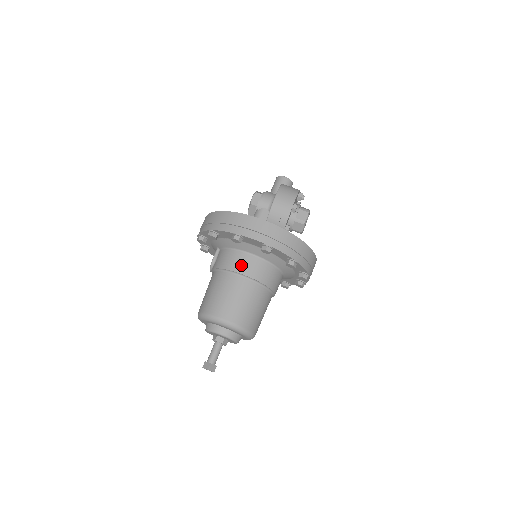
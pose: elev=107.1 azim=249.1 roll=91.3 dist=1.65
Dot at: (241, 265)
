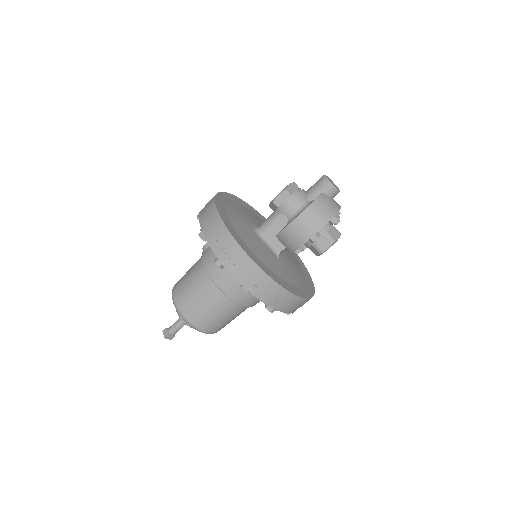
Dot at: (222, 278)
